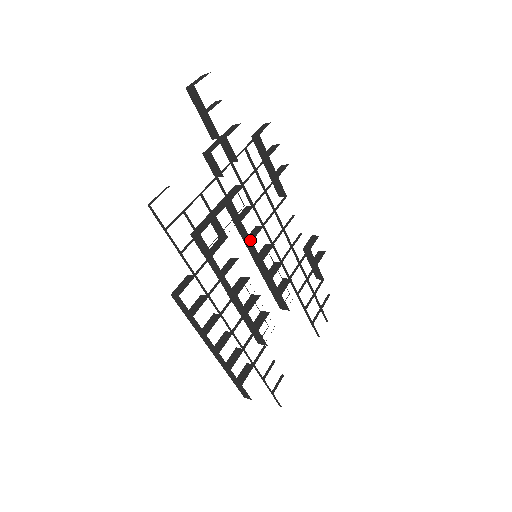
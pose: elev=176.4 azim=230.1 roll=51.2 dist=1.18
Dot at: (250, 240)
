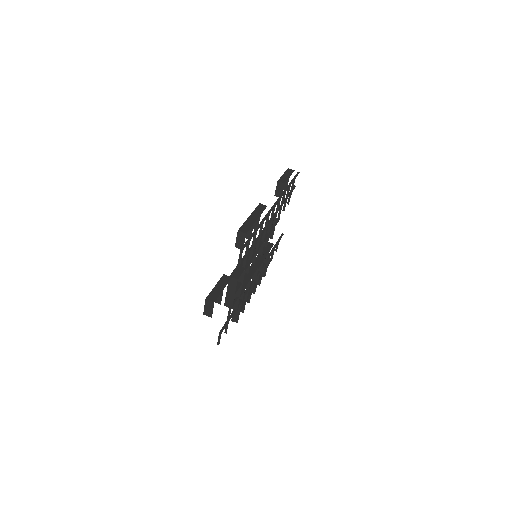
Dot at: occluded
